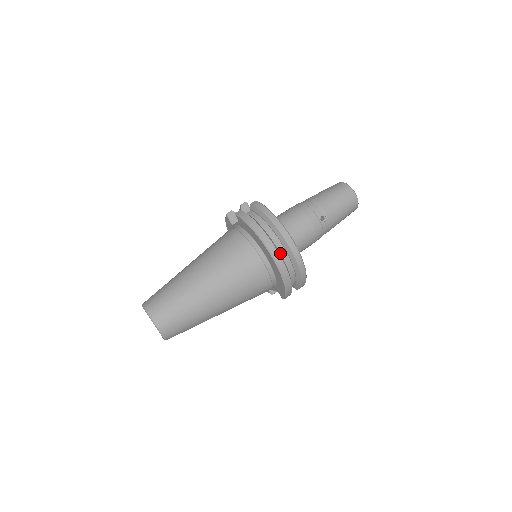
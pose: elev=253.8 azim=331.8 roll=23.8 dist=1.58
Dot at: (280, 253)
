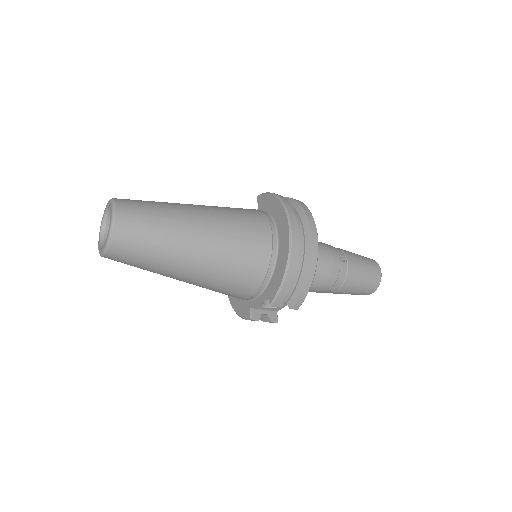
Dot at: occluded
